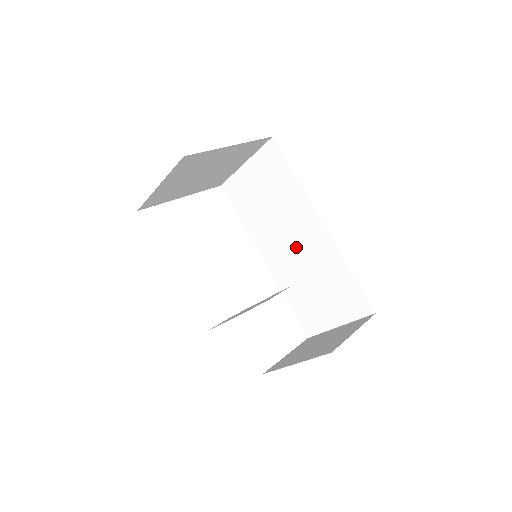
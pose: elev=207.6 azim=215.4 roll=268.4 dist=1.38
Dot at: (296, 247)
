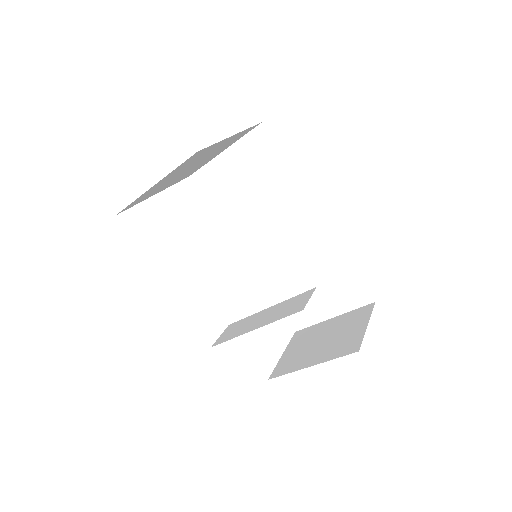
Dot at: (286, 241)
